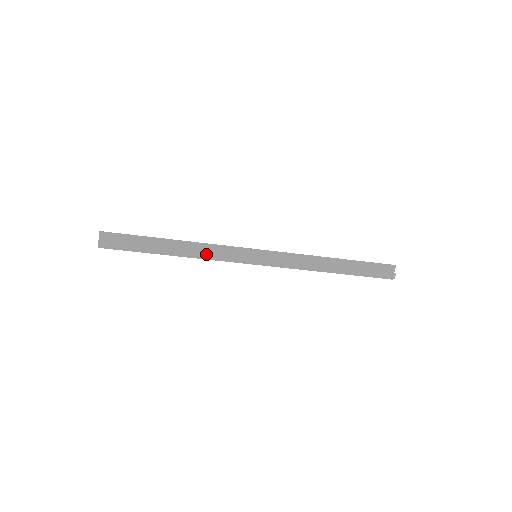
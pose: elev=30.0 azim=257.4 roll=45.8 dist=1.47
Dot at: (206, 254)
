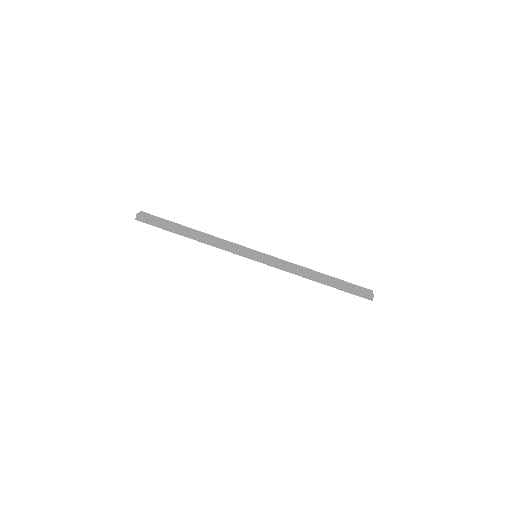
Dot at: (217, 241)
